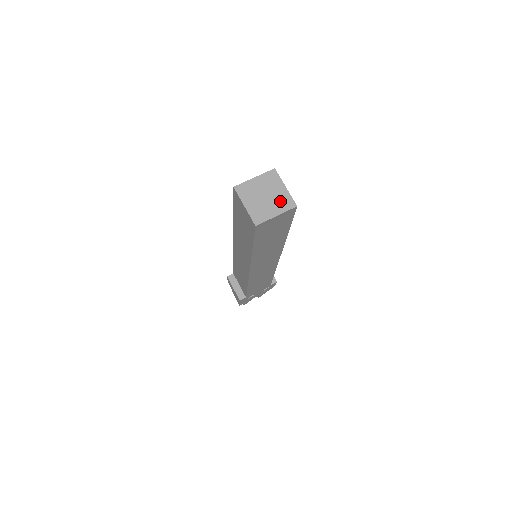
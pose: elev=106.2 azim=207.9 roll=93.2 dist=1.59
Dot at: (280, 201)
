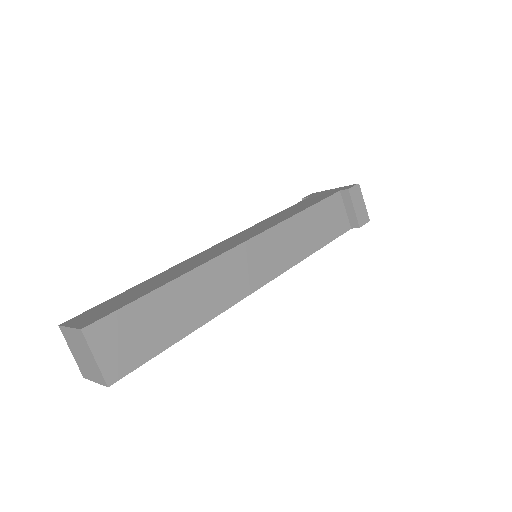
Dot at: (94, 370)
